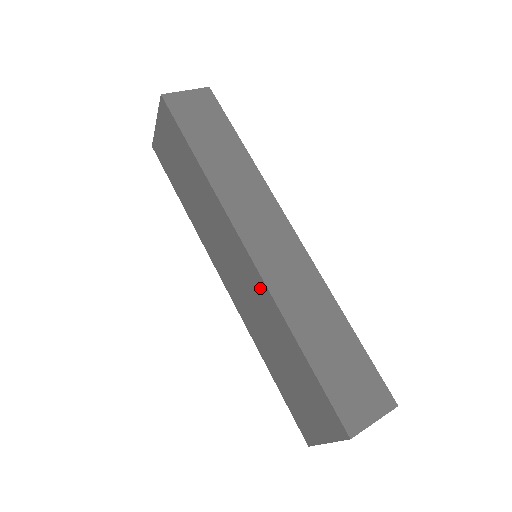
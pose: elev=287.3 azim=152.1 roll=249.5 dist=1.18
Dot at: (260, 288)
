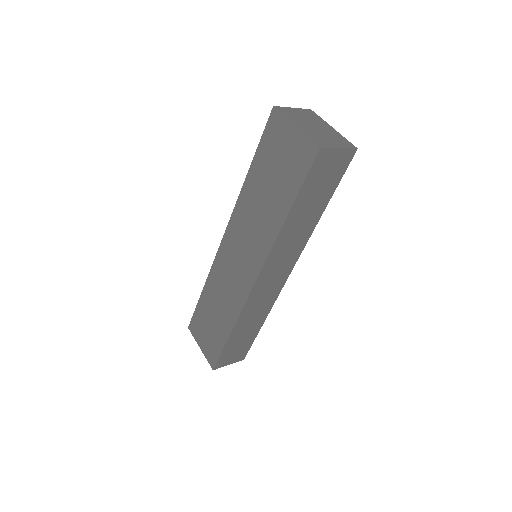
Dot at: (240, 297)
